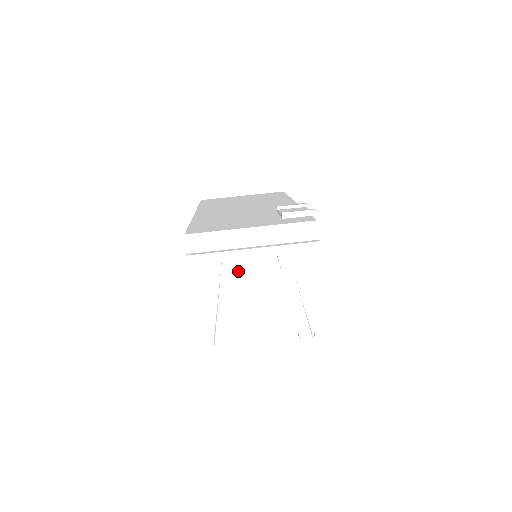
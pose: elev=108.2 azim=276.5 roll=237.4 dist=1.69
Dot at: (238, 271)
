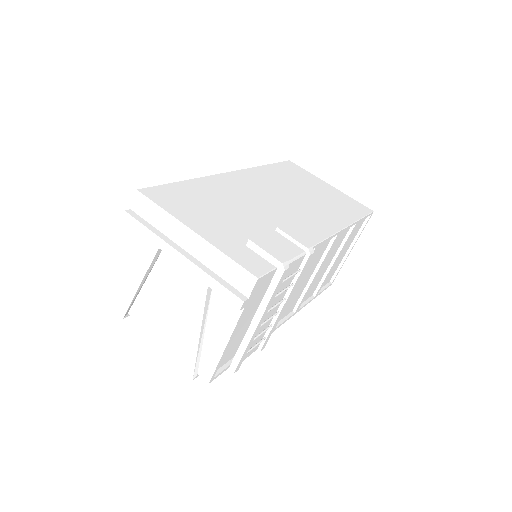
Dot at: (163, 262)
